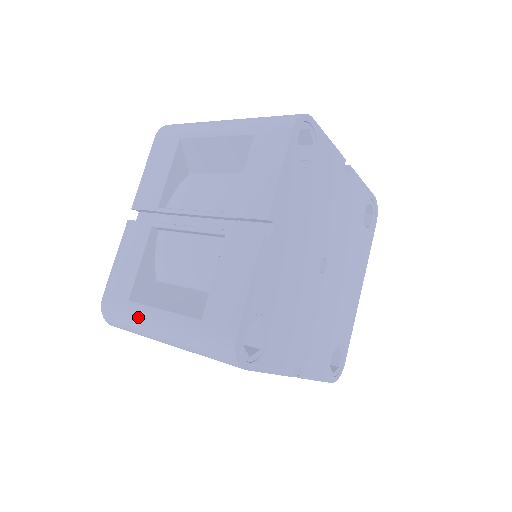
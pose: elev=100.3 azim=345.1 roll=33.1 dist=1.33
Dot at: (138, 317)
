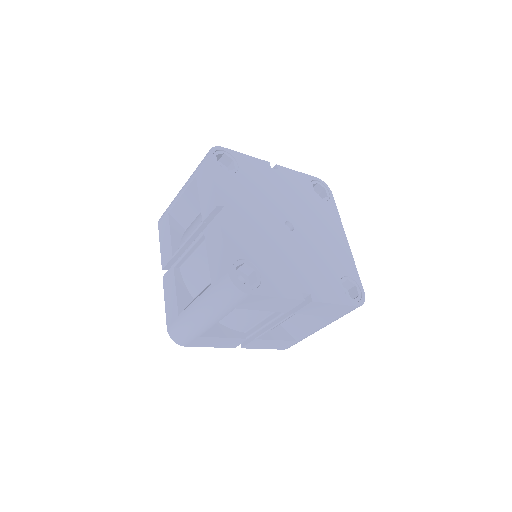
Dot at: (186, 318)
